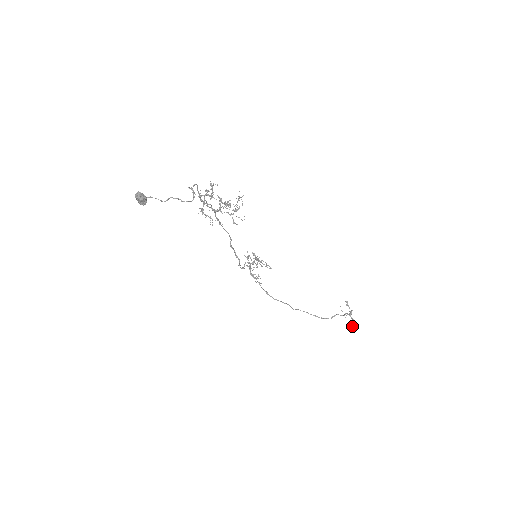
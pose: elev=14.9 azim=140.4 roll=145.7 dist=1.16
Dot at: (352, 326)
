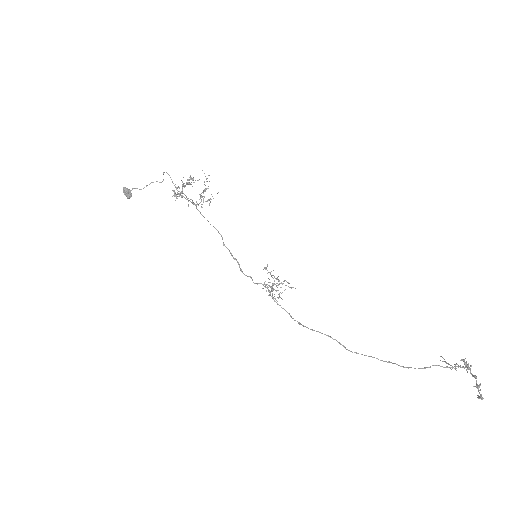
Dot at: (477, 387)
